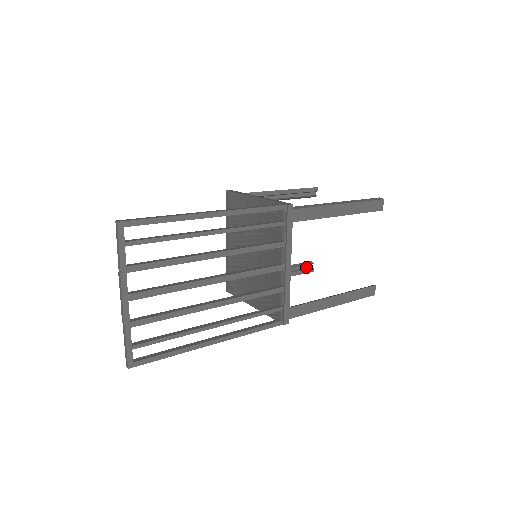
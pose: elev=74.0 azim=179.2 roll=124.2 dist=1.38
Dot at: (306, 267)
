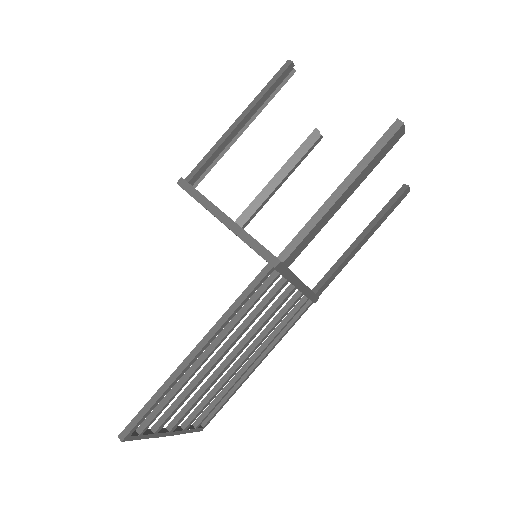
Dot at: (312, 140)
